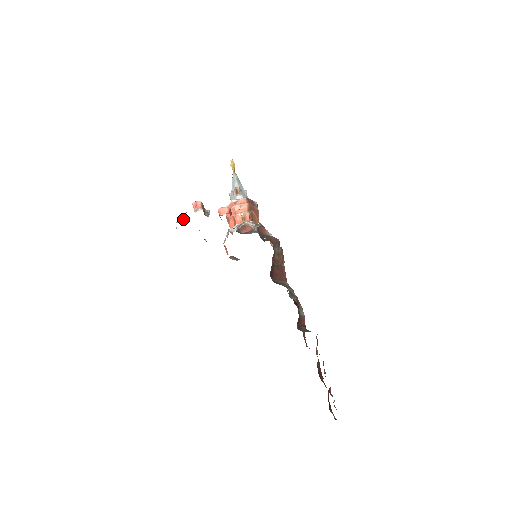
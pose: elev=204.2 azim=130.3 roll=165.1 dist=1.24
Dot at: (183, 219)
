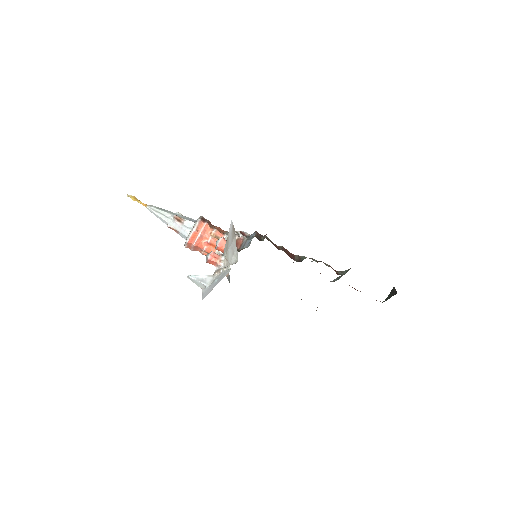
Dot at: (204, 277)
